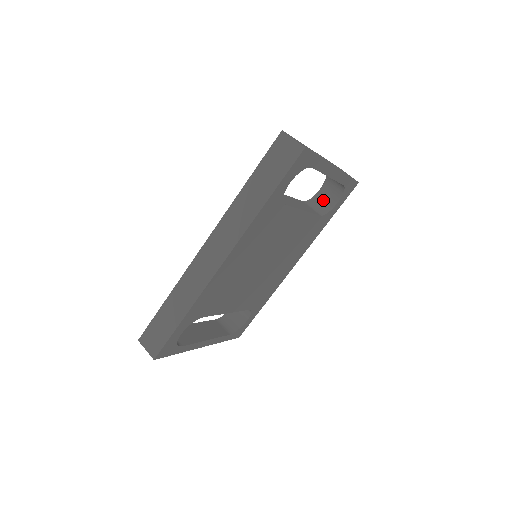
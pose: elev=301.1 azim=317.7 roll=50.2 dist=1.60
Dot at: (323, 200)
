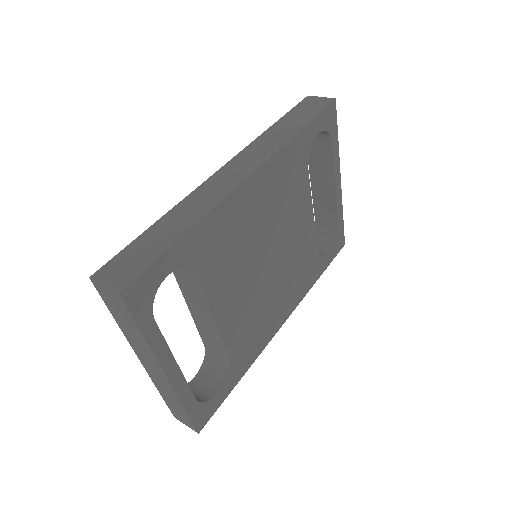
Dot at: occluded
